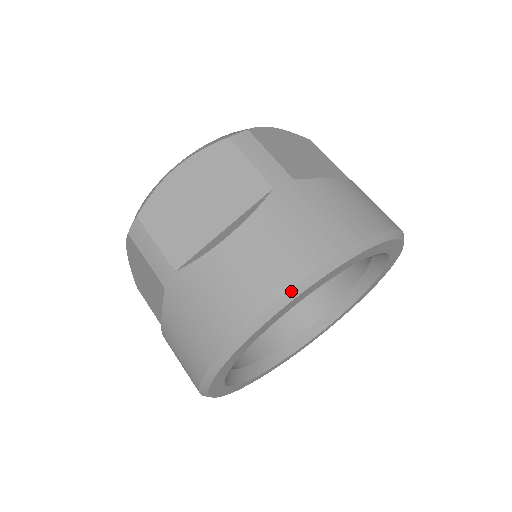
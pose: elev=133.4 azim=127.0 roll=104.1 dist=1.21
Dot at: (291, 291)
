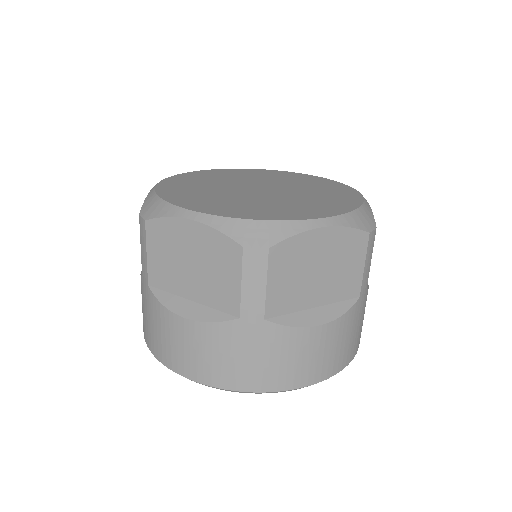
Dot at: (195, 381)
